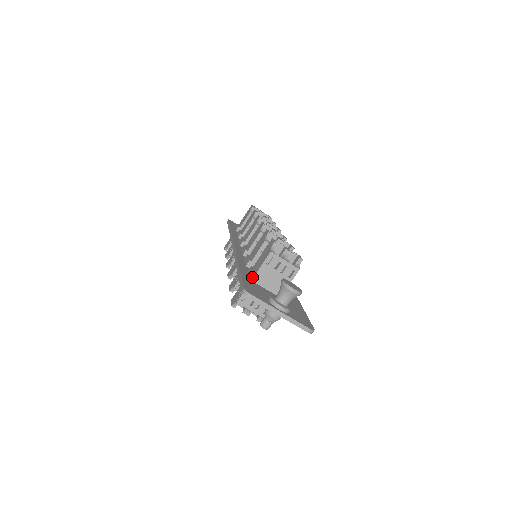
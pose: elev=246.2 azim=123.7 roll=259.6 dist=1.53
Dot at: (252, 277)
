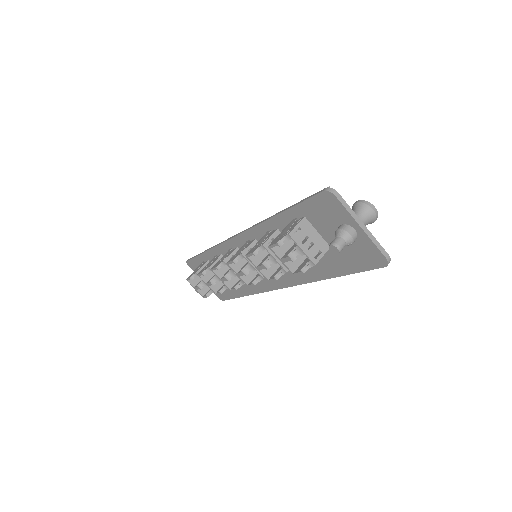
Dot at: occluded
